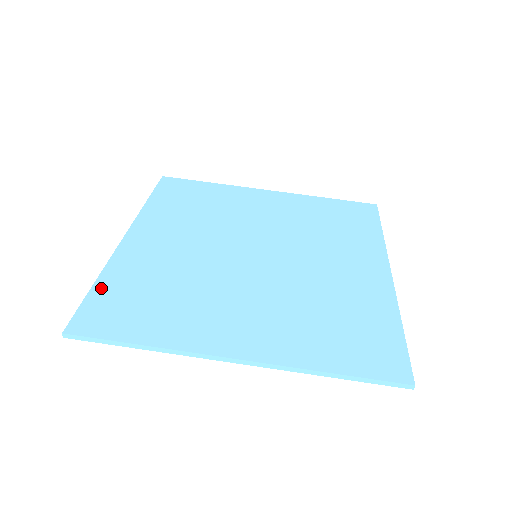
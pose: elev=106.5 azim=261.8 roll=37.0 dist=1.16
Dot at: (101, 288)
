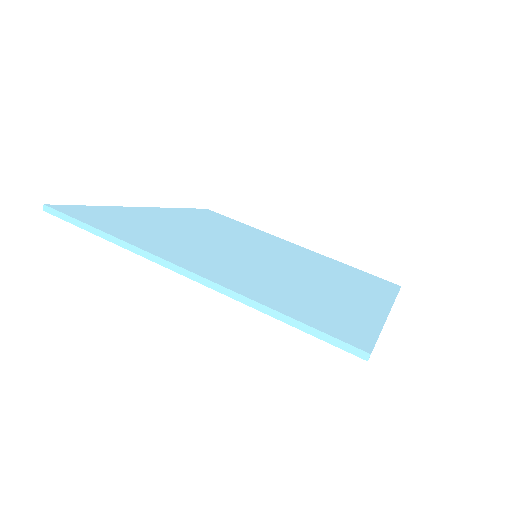
Dot at: (101, 208)
